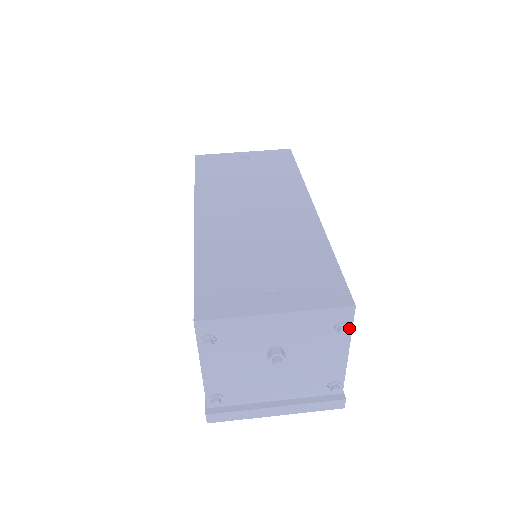
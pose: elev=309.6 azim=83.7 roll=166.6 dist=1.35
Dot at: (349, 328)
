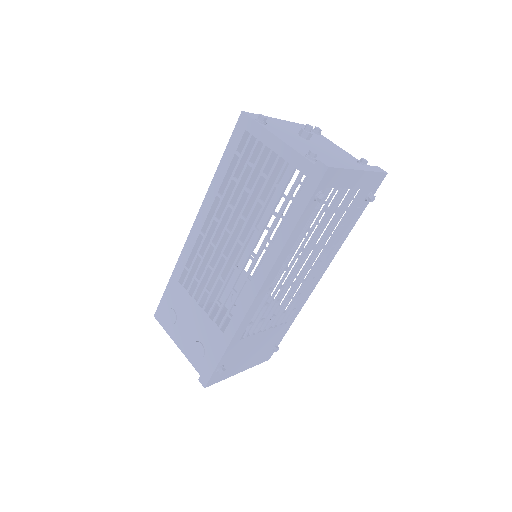
Dot at: (320, 135)
